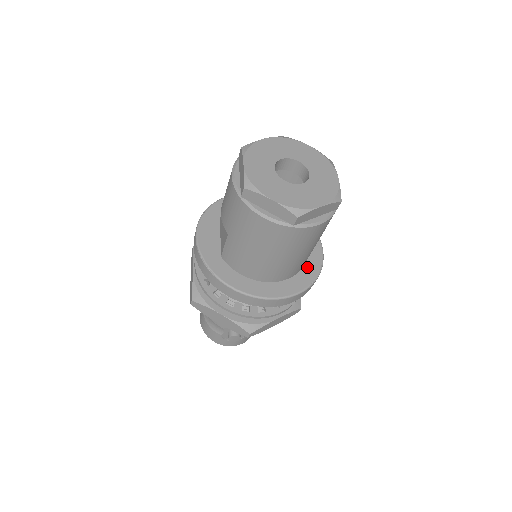
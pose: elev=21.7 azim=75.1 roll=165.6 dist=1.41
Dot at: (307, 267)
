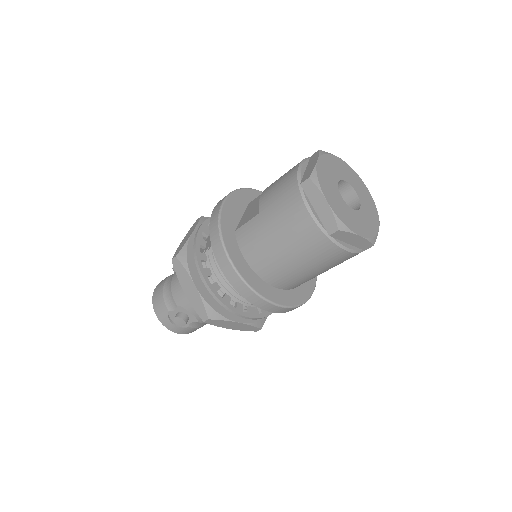
Dot at: (297, 291)
